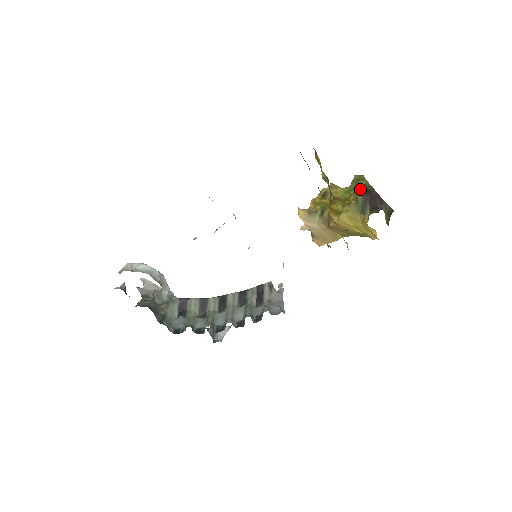
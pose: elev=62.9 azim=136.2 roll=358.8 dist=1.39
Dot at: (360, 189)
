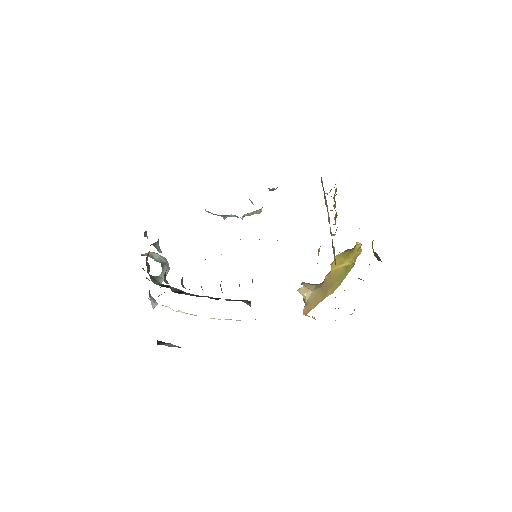
Dot at: occluded
